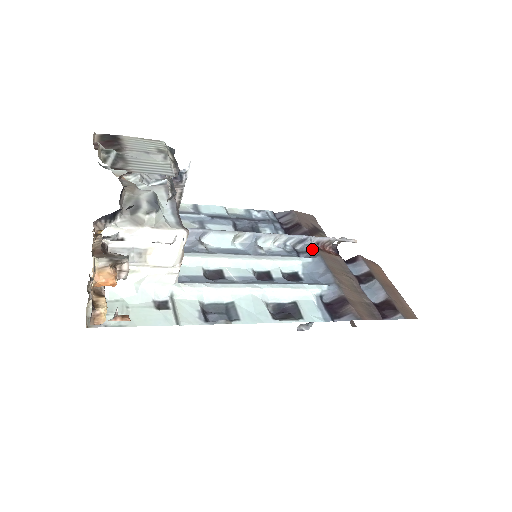
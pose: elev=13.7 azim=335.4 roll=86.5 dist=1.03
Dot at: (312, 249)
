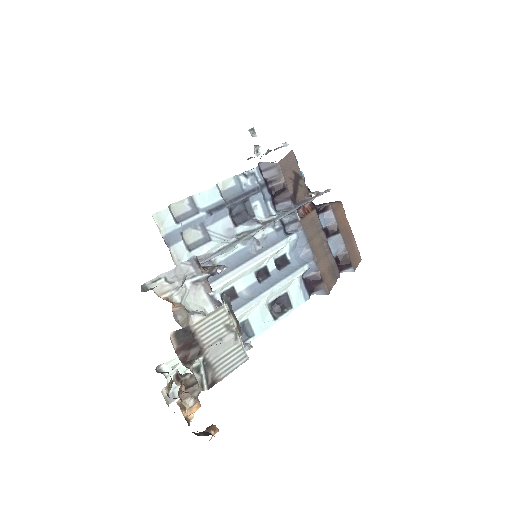
Dot at: (296, 221)
